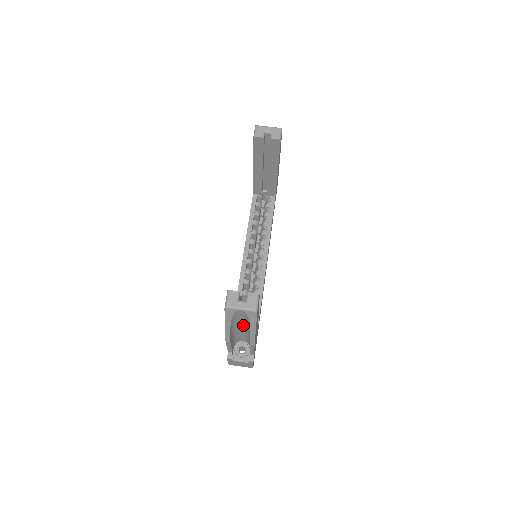
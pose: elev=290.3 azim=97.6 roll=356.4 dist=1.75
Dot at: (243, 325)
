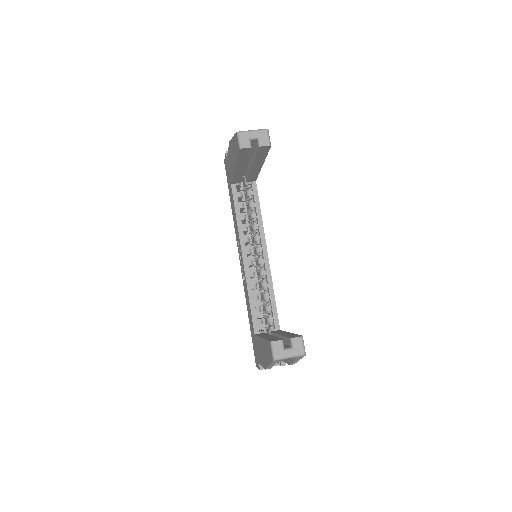
Dot at: occluded
